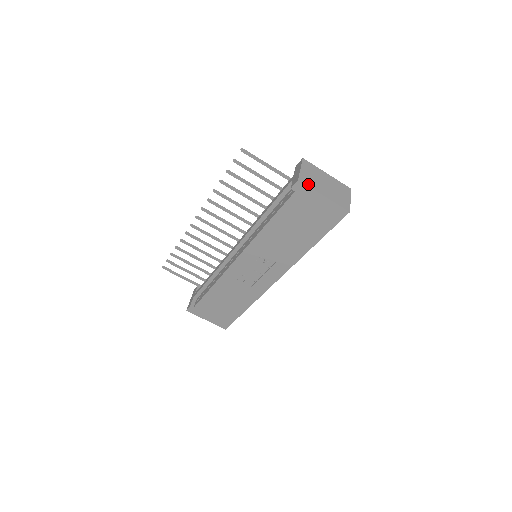
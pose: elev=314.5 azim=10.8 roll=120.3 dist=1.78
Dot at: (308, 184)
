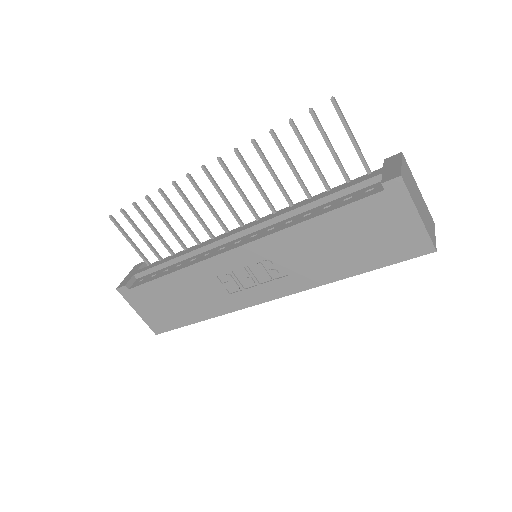
Dot at: (408, 188)
